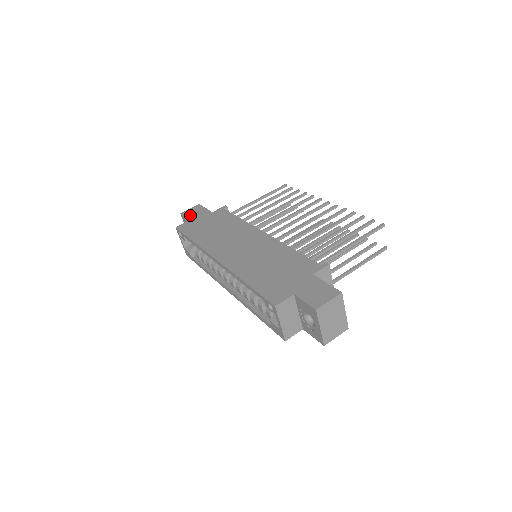
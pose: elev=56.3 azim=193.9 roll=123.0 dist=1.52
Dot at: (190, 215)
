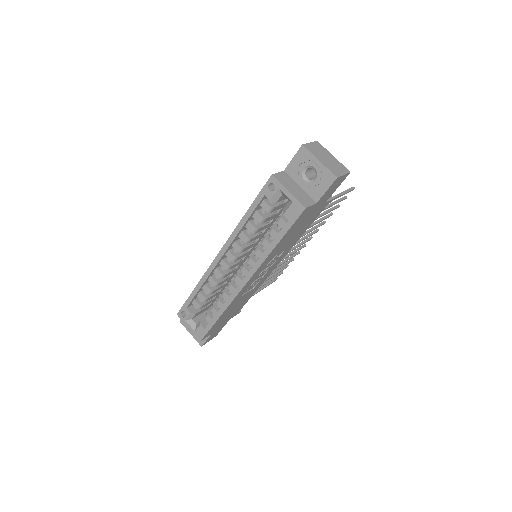
Dot at: occluded
